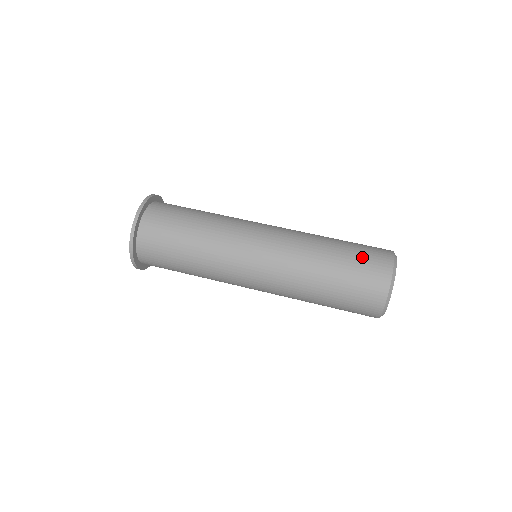
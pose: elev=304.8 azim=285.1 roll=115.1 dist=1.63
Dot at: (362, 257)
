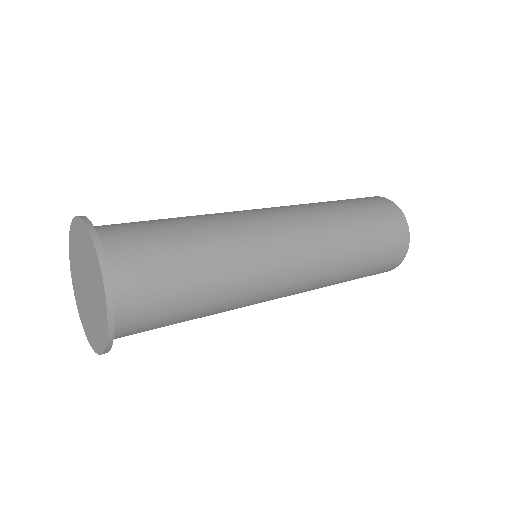
Dot at: (369, 204)
